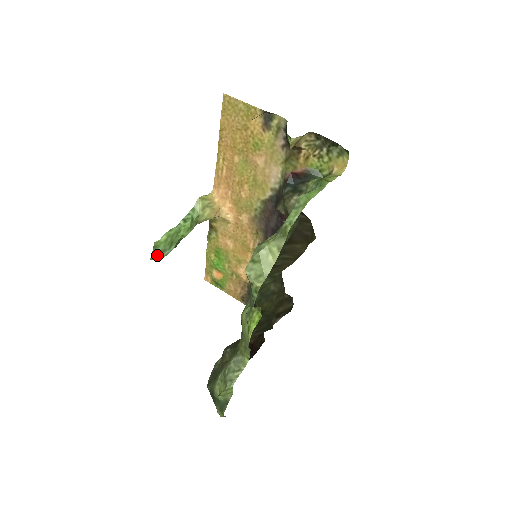
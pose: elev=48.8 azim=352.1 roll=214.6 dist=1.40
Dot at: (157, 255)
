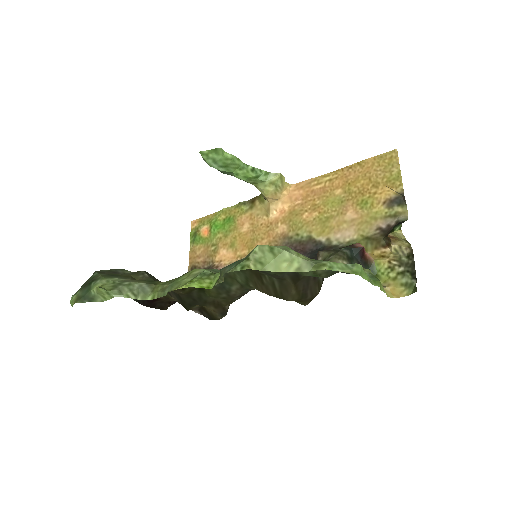
Dot at: (208, 156)
